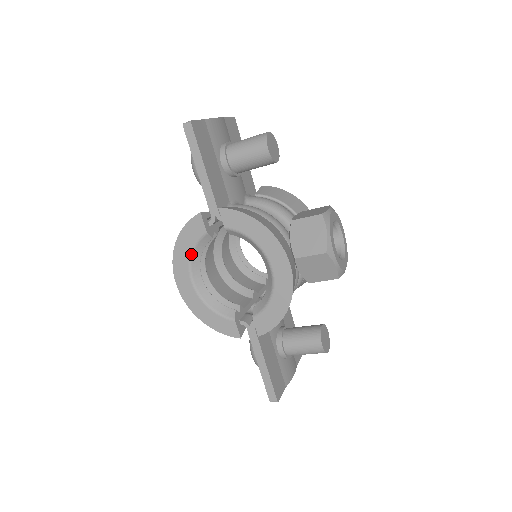
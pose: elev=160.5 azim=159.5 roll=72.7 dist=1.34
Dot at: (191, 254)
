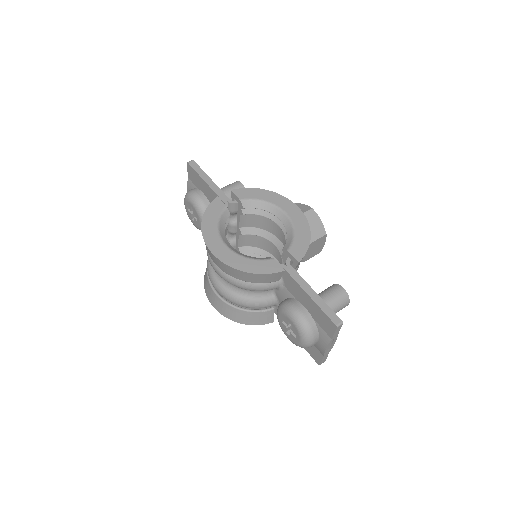
Dot at: (218, 224)
